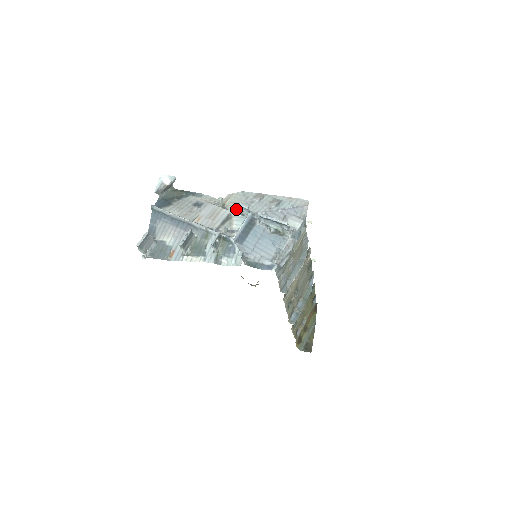
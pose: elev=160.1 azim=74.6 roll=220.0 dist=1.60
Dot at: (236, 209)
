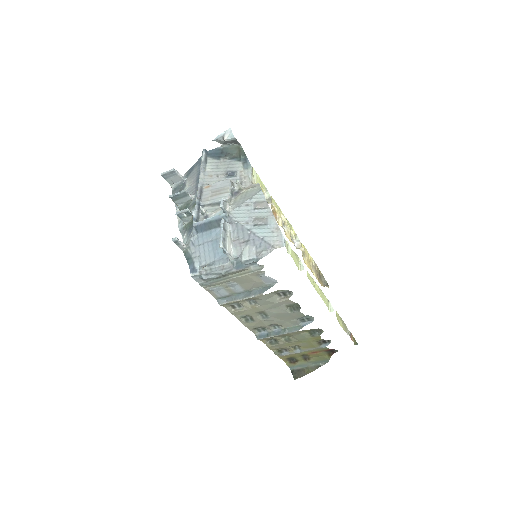
Dot at: (236, 201)
